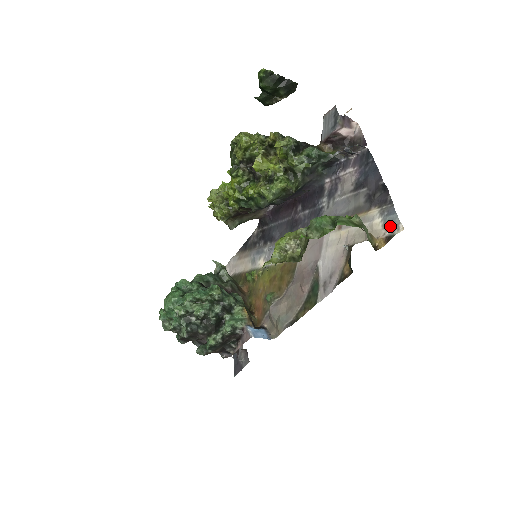
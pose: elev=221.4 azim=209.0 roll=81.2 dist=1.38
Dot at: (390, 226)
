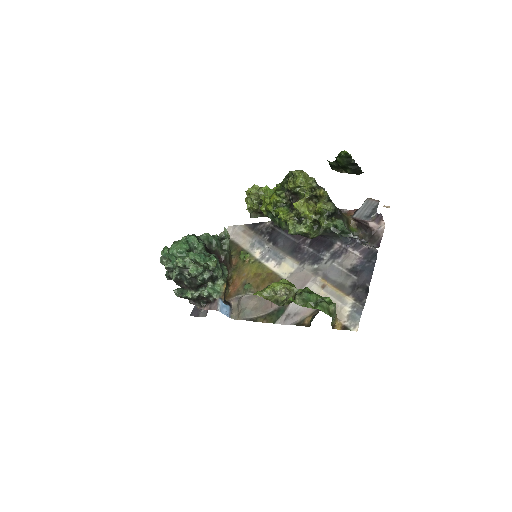
Dot at: (352, 320)
